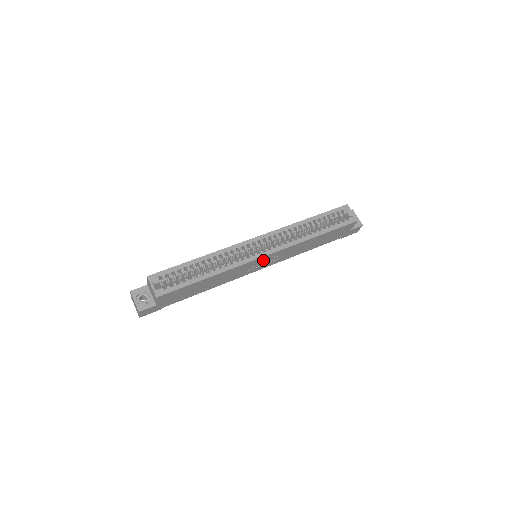
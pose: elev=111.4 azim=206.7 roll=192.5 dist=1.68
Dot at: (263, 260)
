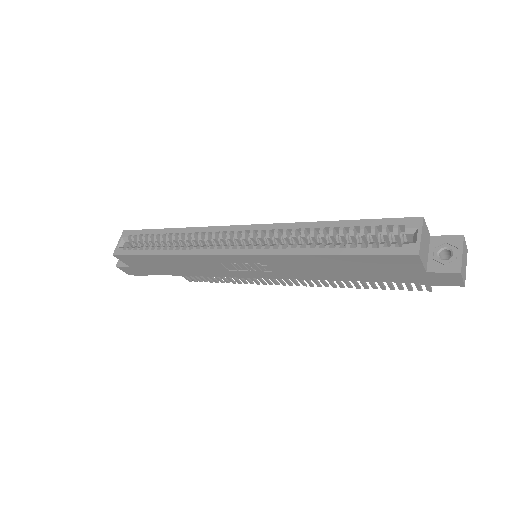
Dot at: (239, 262)
